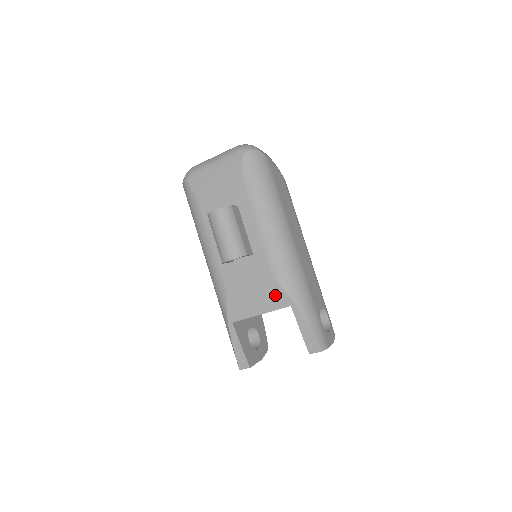
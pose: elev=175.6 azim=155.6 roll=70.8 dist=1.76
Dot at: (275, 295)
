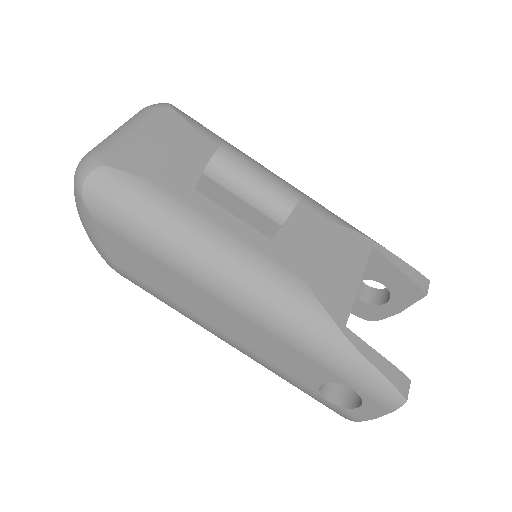
Dot at: (352, 243)
